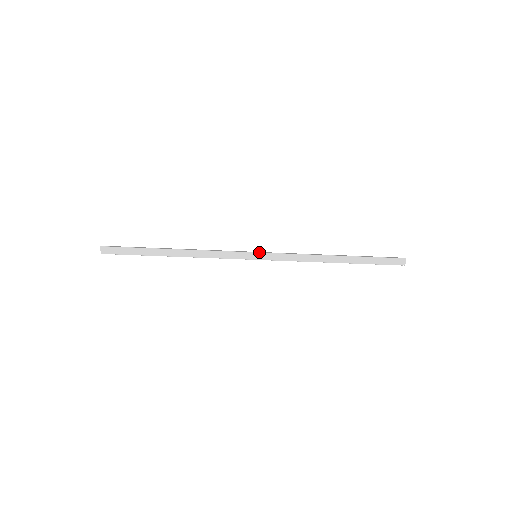
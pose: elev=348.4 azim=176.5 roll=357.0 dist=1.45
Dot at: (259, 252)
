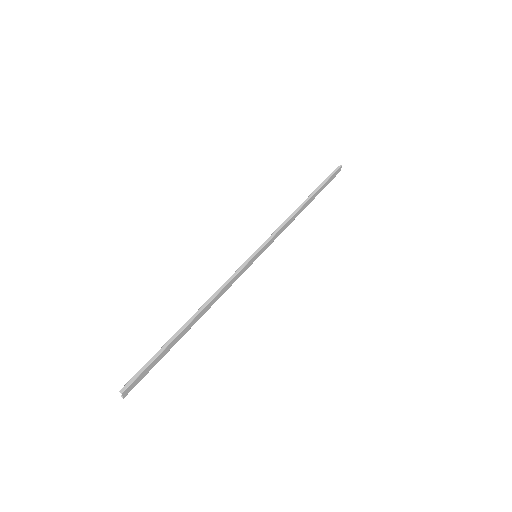
Dot at: (259, 251)
